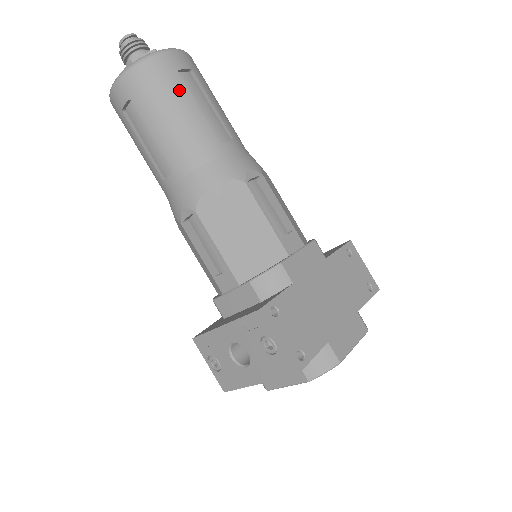
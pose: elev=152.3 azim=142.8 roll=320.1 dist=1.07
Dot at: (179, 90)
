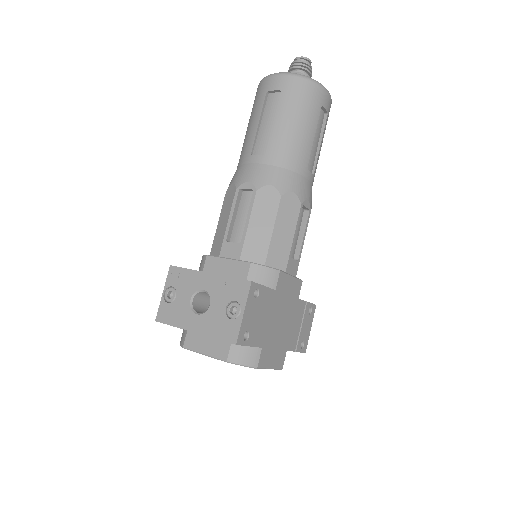
Dot at: (314, 116)
